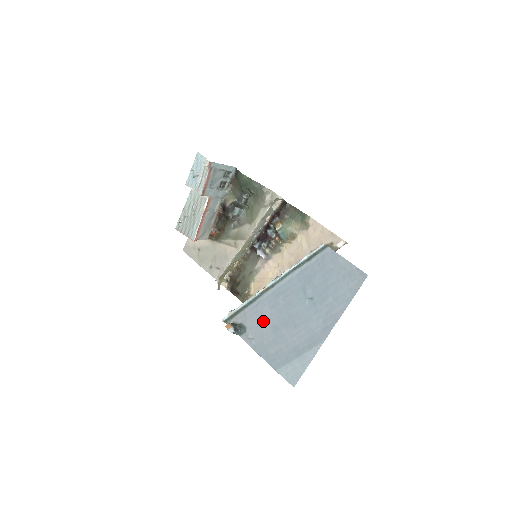
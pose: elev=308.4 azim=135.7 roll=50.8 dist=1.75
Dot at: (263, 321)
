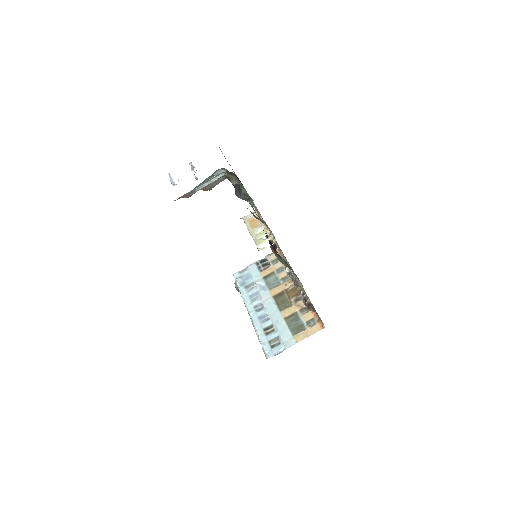
Dot at: occluded
